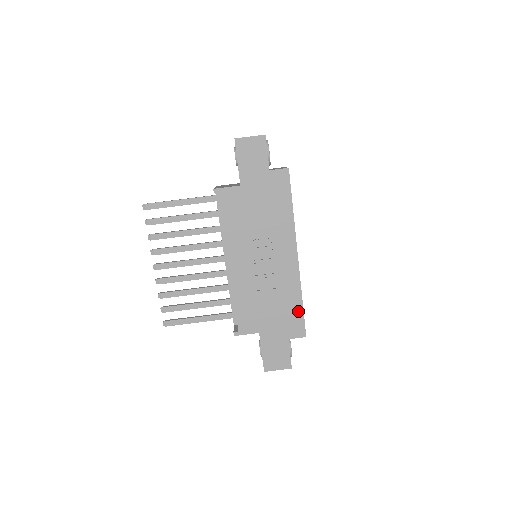
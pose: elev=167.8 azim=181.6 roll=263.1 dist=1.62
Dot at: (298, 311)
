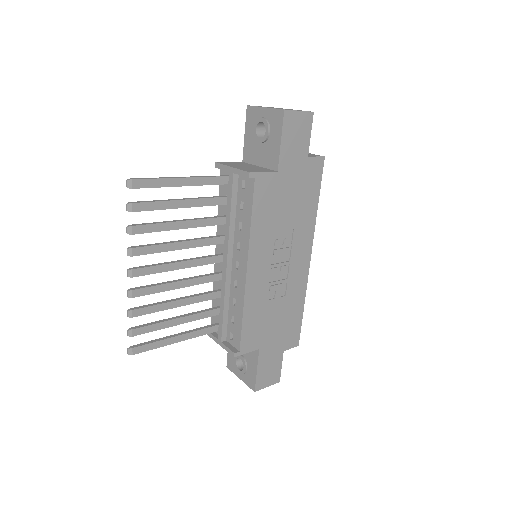
Dot at: (298, 319)
